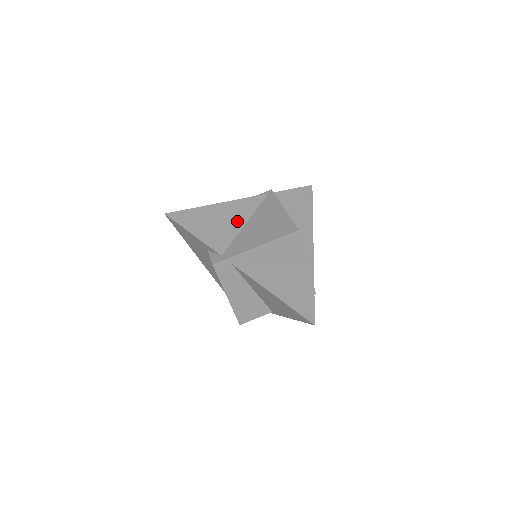
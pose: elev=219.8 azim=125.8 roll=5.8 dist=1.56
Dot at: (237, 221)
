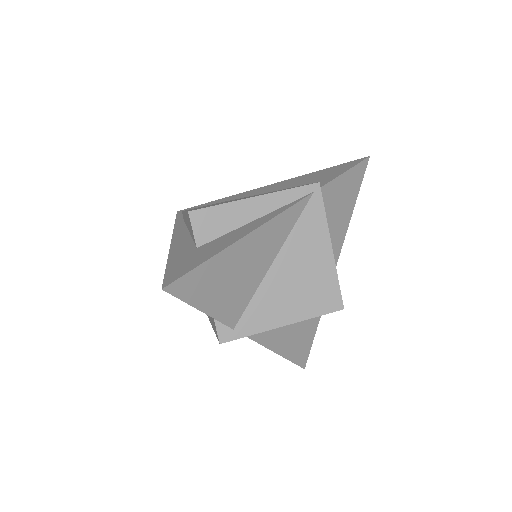
Dot at: (262, 263)
